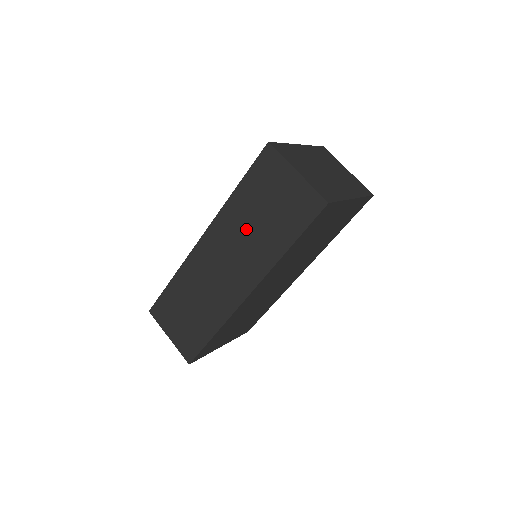
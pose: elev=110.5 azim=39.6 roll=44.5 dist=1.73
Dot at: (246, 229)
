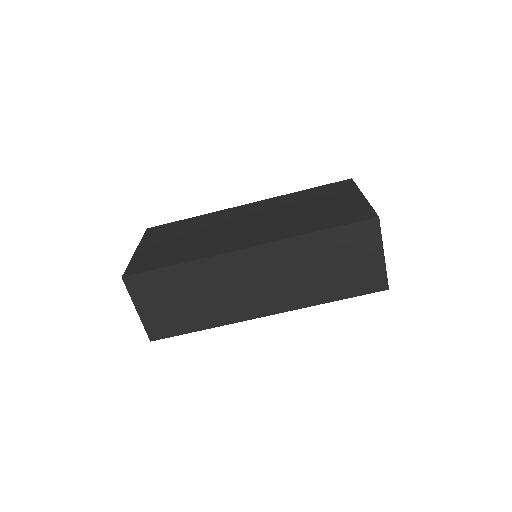
Dot at: (304, 268)
